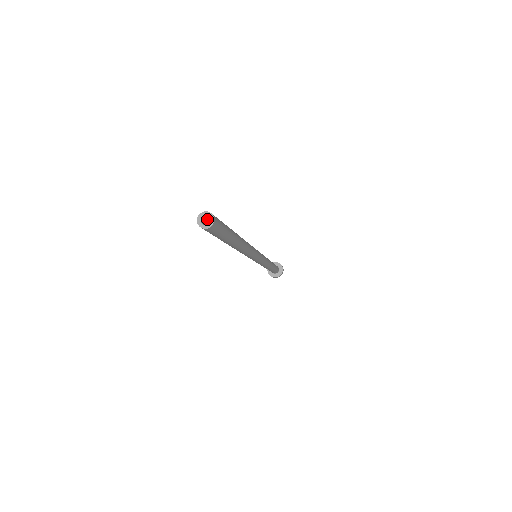
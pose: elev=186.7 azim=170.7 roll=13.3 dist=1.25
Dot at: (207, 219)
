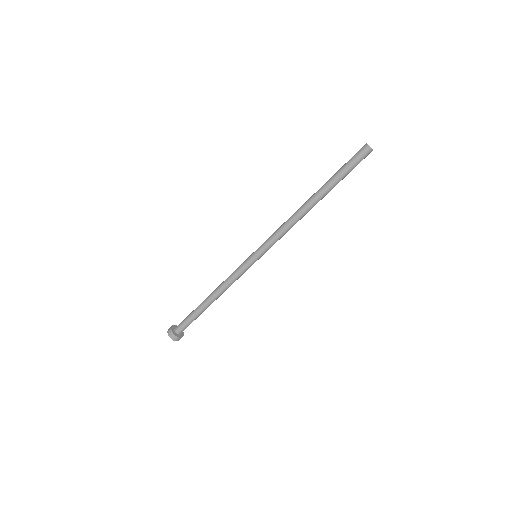
Dot at: (361, 151)
